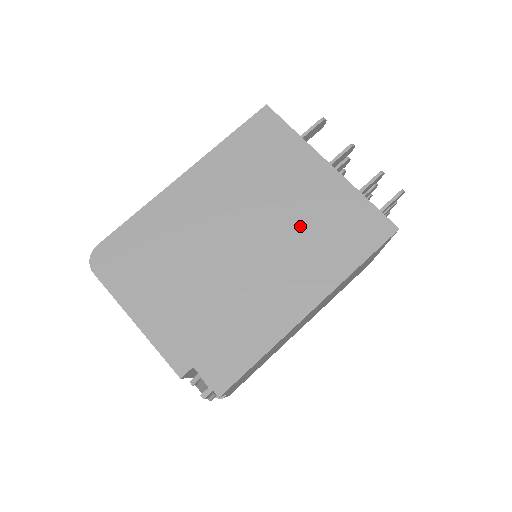
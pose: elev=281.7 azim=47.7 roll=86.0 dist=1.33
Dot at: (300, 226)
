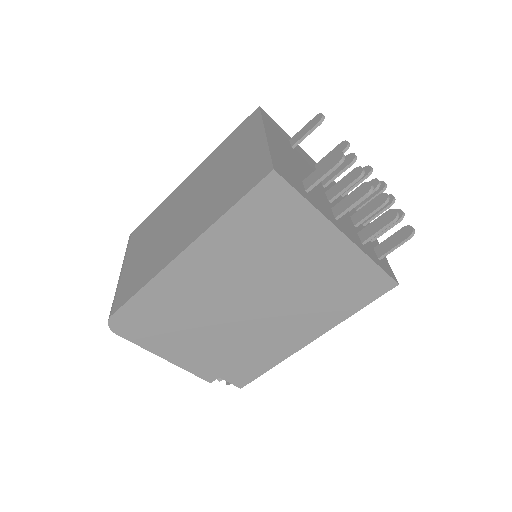
Dot at: (307, 289)
